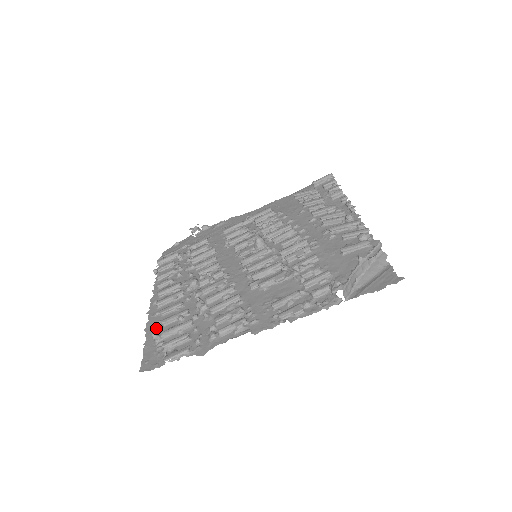
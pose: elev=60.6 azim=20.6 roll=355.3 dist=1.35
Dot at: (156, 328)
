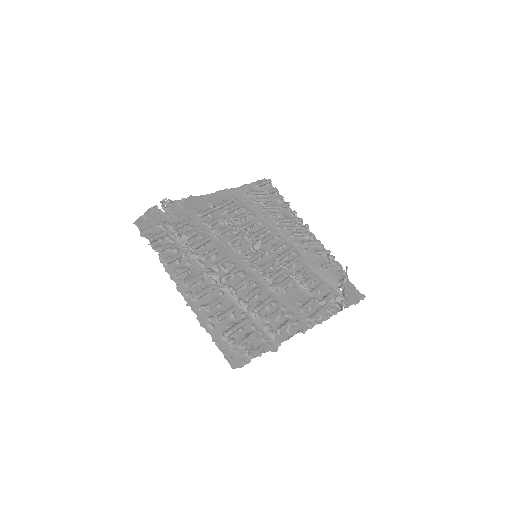
Dot at: (213, 324)
